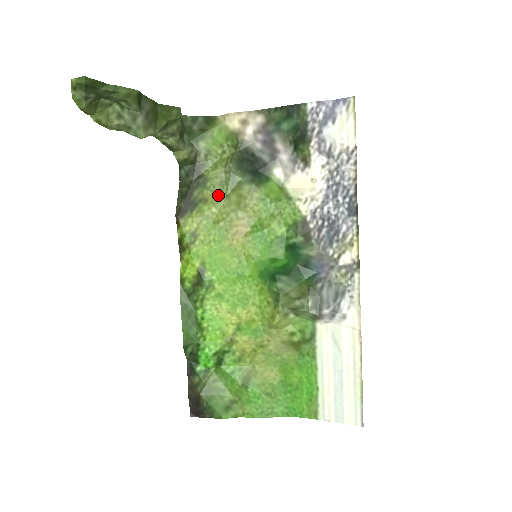
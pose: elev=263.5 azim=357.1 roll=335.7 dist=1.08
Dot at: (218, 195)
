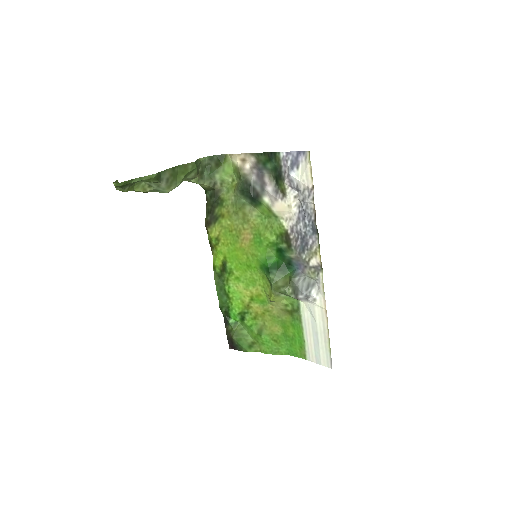
Dot at: (231, 212)
